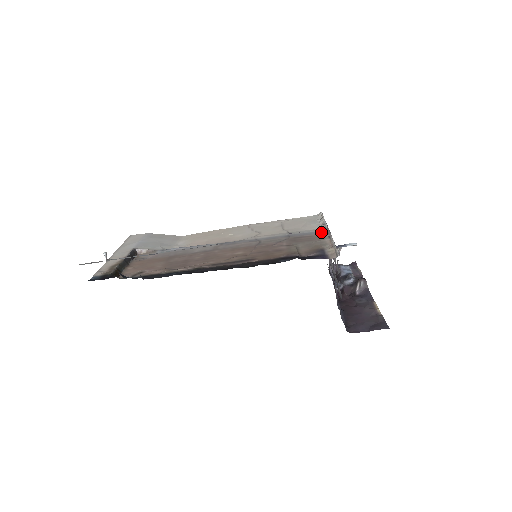
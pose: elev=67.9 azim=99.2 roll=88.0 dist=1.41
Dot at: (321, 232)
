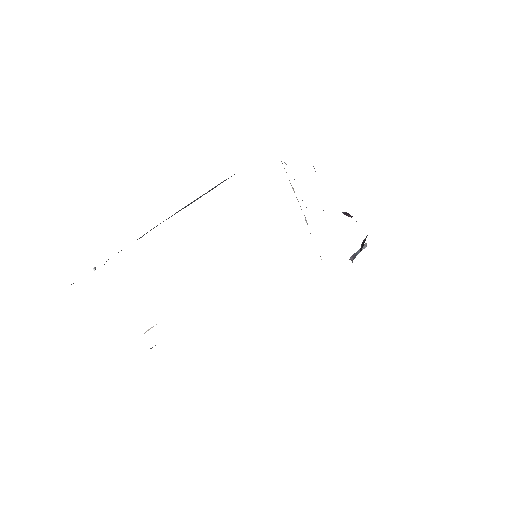
Dot at: occluded
